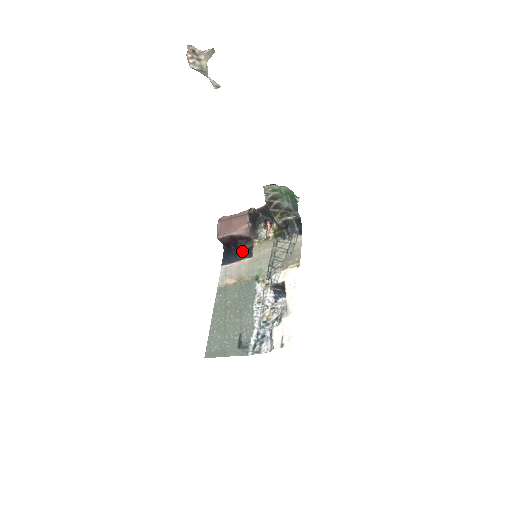
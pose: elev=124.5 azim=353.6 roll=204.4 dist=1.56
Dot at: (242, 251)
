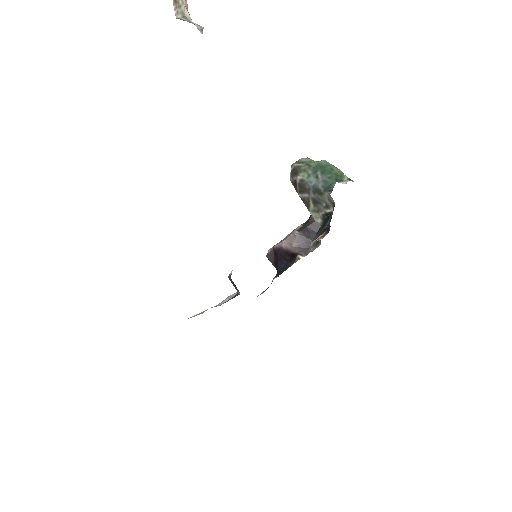
Dot at: (279, 271)
